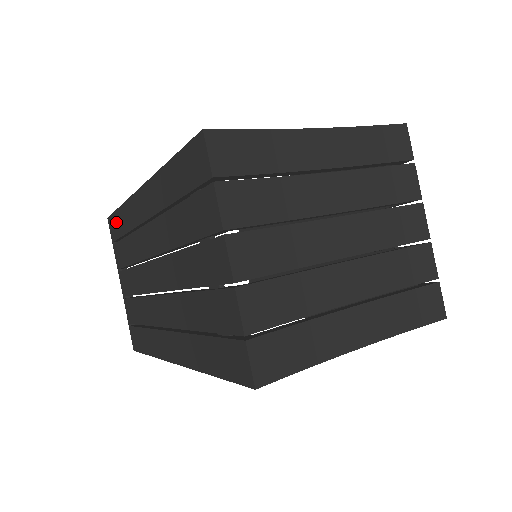
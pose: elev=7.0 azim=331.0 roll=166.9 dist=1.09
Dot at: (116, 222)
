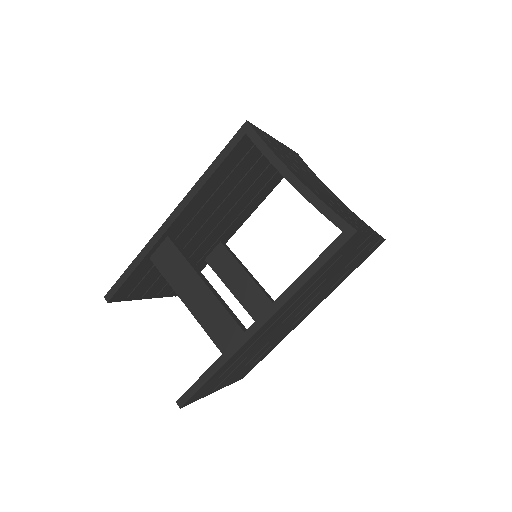
Dot at: occluded
